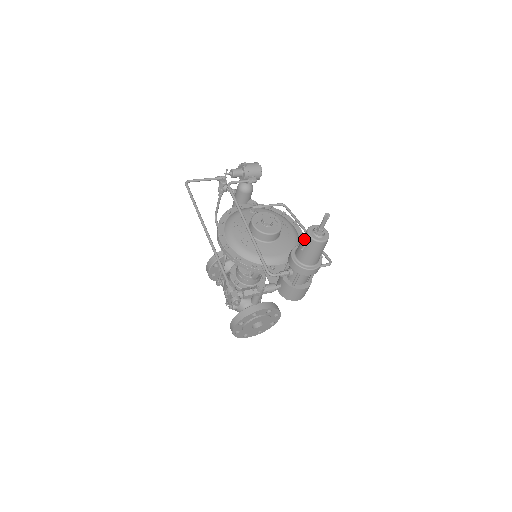
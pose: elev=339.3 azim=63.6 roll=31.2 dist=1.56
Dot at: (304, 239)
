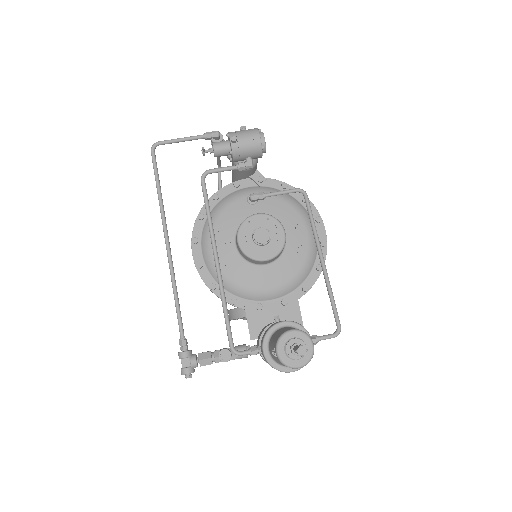
Dot at: (272, 349)
